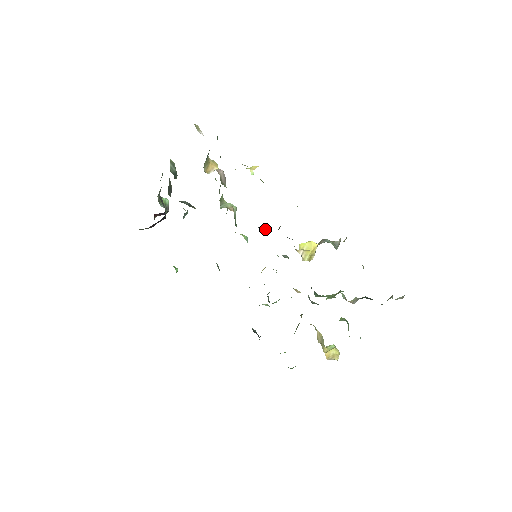
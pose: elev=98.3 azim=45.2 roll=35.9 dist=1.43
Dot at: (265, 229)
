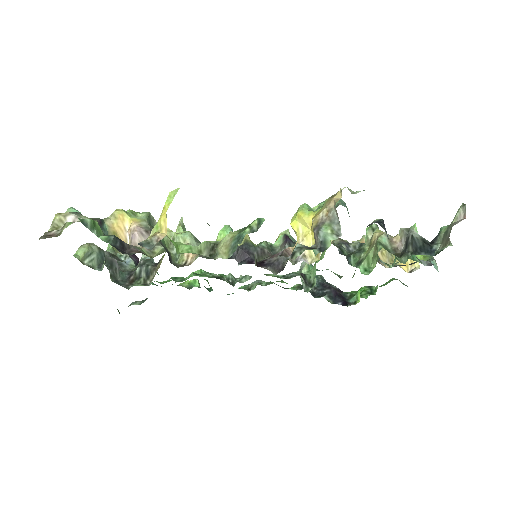
Dot at: (241, 251)
